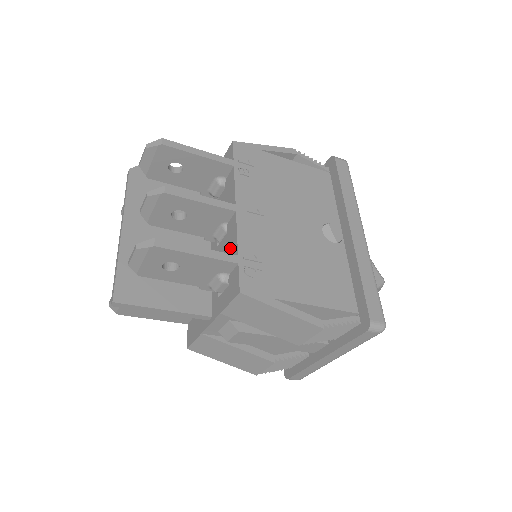
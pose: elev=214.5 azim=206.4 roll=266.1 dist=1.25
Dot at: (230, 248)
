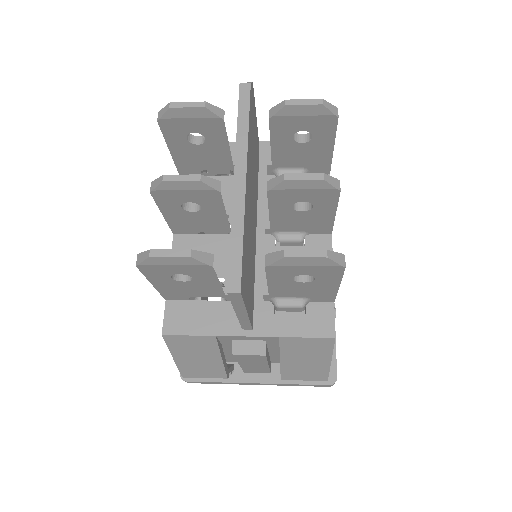
Dot at: occluded
